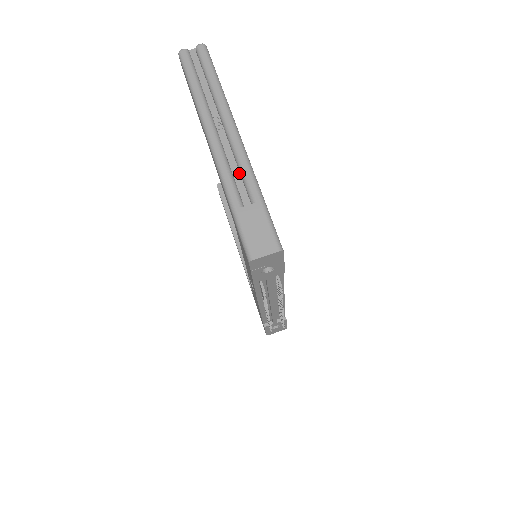
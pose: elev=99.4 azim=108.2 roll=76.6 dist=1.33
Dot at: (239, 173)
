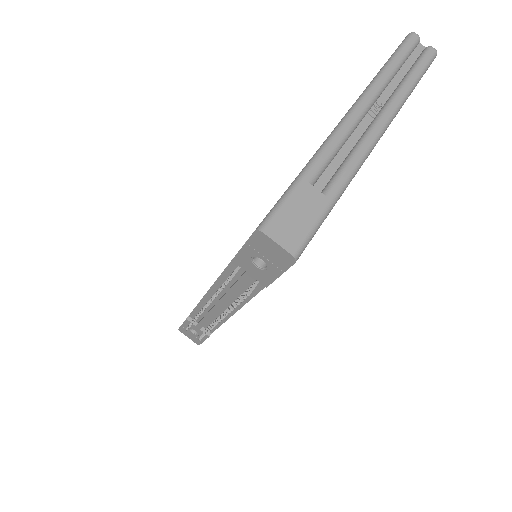
Dot at: (342, 161)
